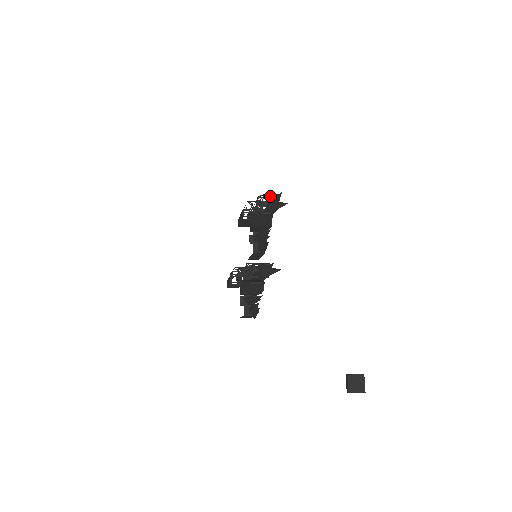
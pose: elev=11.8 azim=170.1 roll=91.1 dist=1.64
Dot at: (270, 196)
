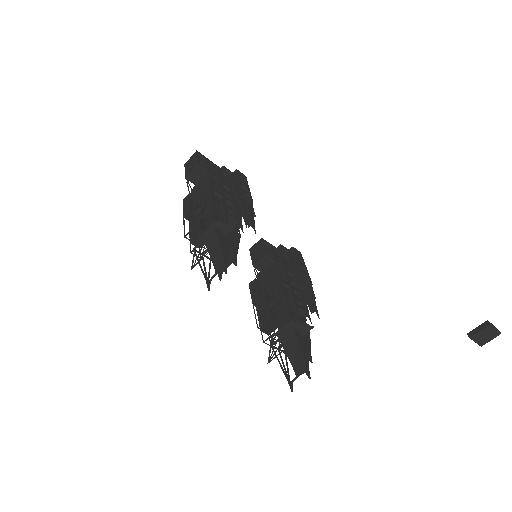
Dot at: occluded
